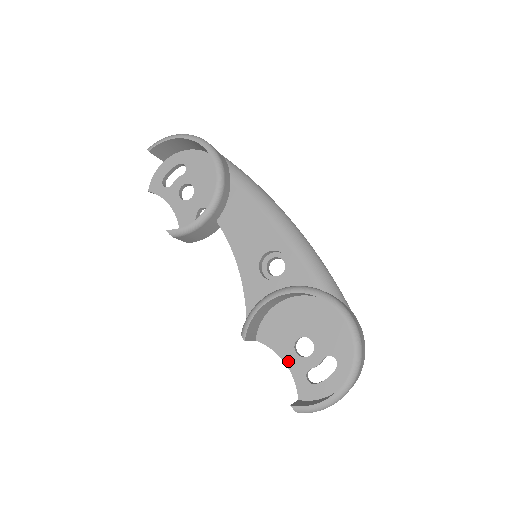
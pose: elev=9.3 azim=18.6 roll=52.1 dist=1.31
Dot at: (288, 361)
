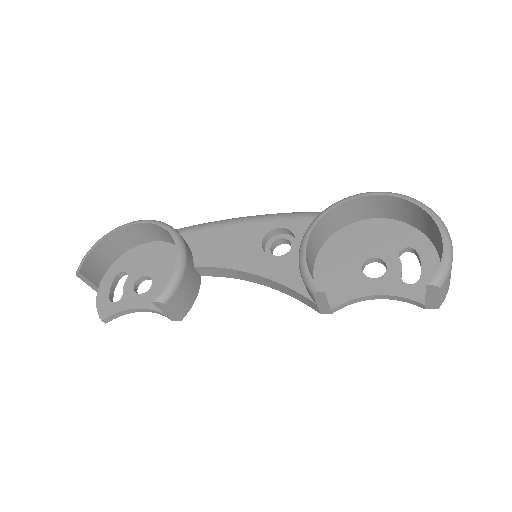
Dot at: (377, 291)
